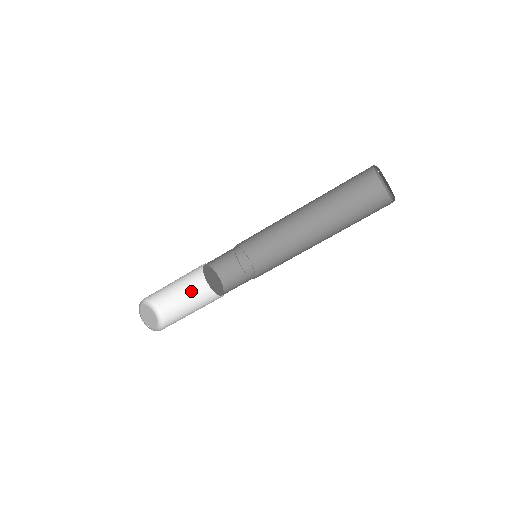
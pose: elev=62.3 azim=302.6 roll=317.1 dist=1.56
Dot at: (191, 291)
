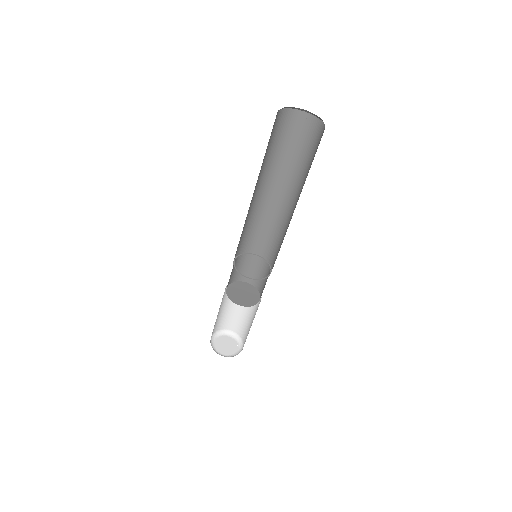
Dot at: (252, 316)
